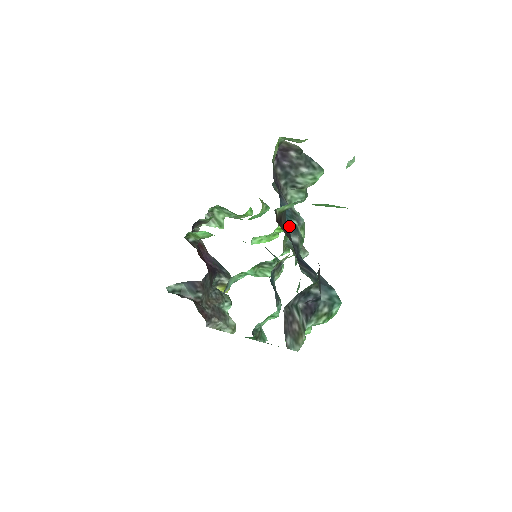
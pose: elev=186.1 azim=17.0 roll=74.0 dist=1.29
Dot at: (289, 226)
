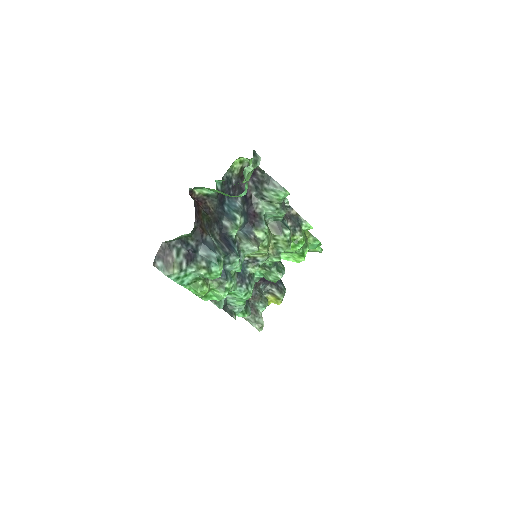
Dot at: (227, 214)
